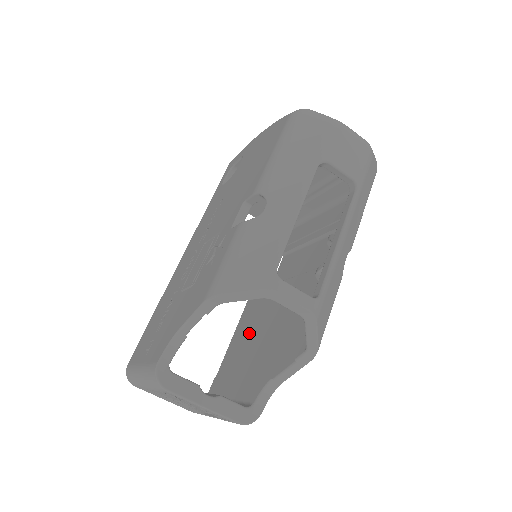
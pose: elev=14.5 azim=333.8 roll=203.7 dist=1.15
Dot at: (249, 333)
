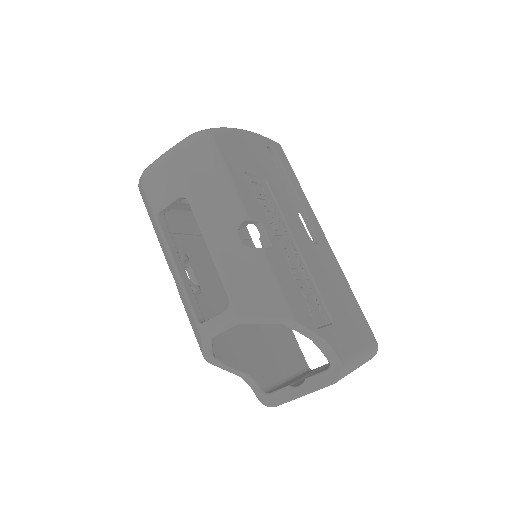
Dot at: occluded
